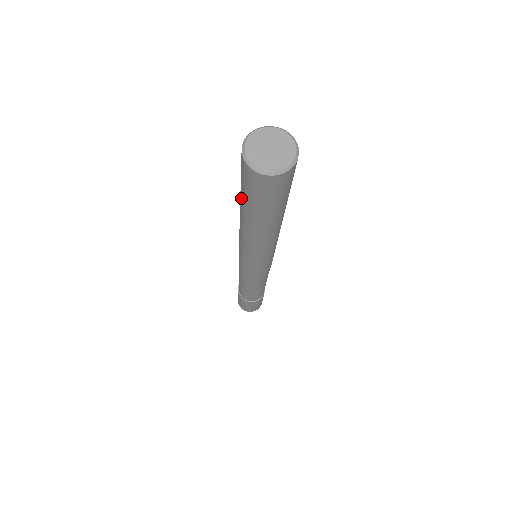
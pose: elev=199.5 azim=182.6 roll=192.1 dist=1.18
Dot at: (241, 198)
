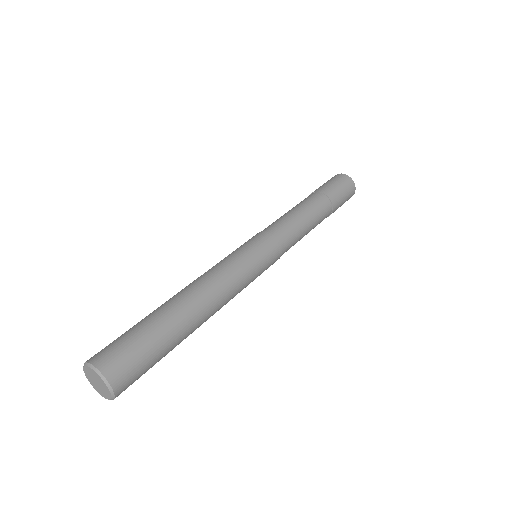
Dot at: occluded
